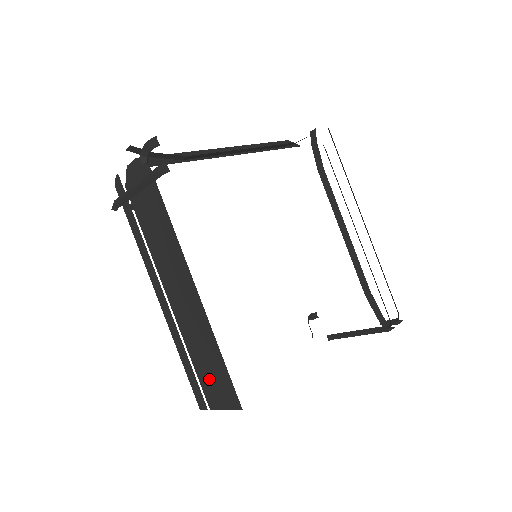
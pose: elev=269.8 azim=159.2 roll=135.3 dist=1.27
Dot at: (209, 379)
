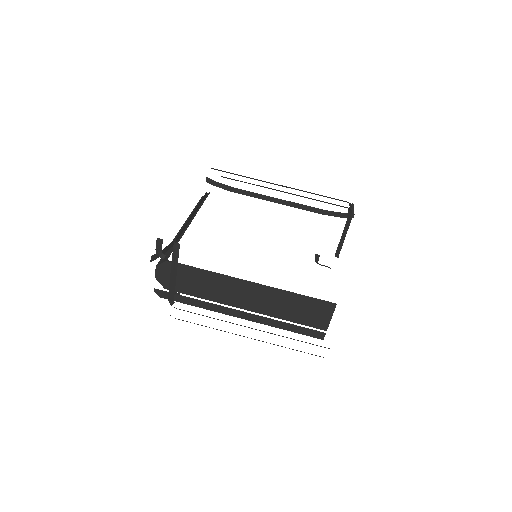
Dot at: (308, 316)
